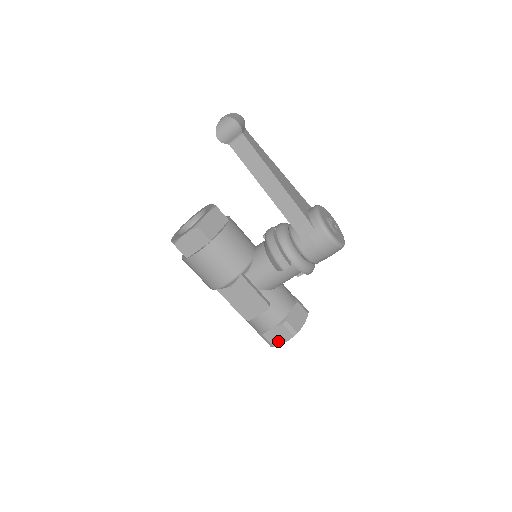
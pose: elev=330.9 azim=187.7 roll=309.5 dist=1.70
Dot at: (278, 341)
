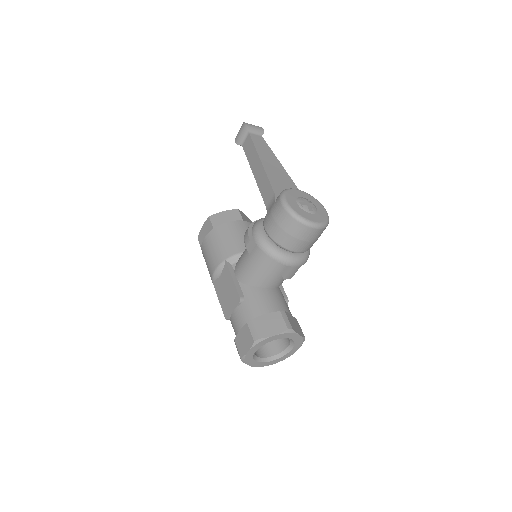
Dot at: (244, 349)
